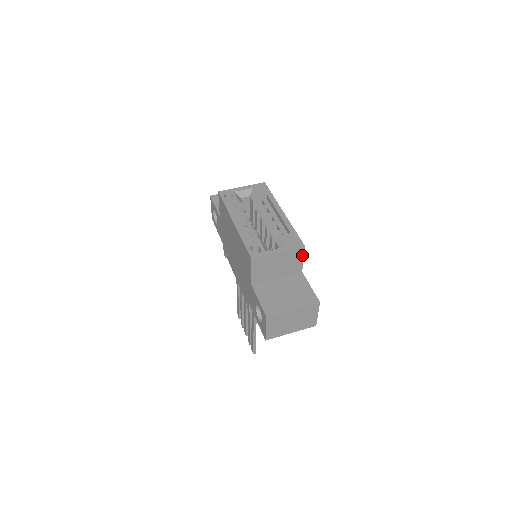
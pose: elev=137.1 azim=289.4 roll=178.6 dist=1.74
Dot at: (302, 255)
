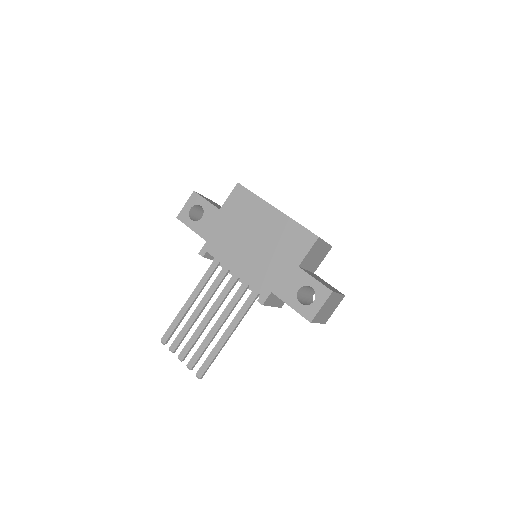
Dot at: occluded
